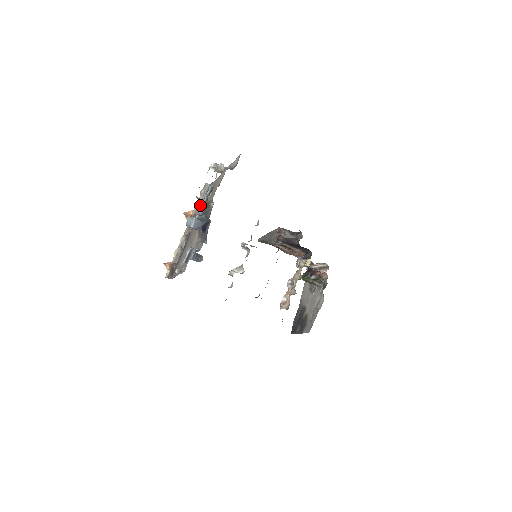
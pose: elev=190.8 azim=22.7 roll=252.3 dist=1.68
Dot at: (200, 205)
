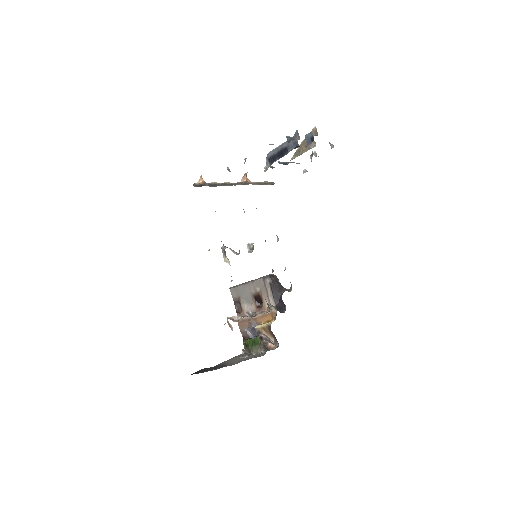
Dot at: (259, 184)
